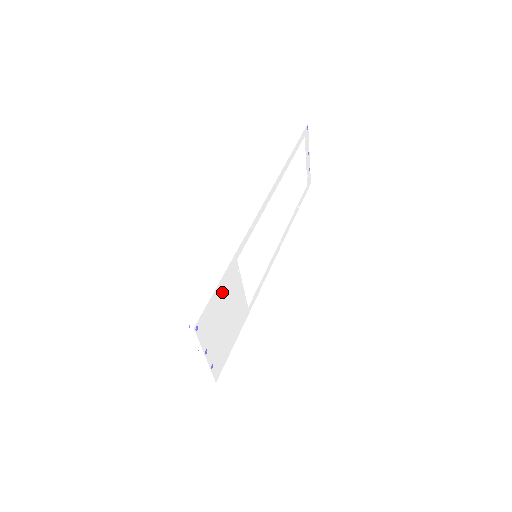
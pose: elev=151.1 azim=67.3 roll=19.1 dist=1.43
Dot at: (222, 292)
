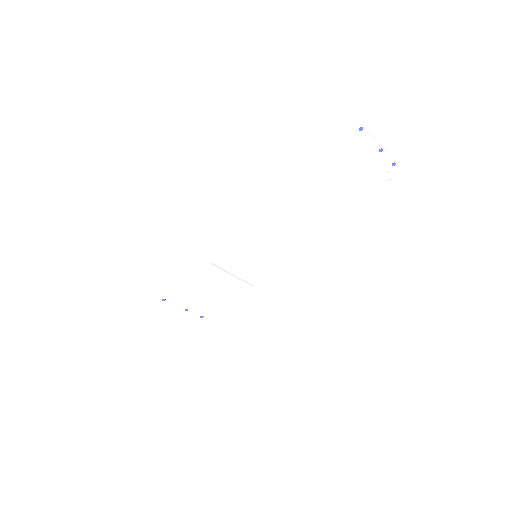
Dot at: (194, 282)
